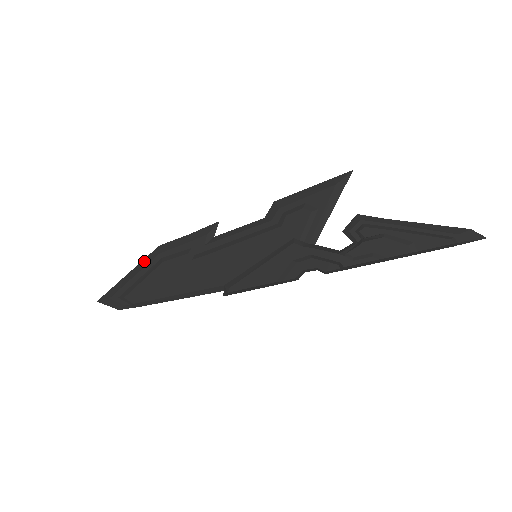
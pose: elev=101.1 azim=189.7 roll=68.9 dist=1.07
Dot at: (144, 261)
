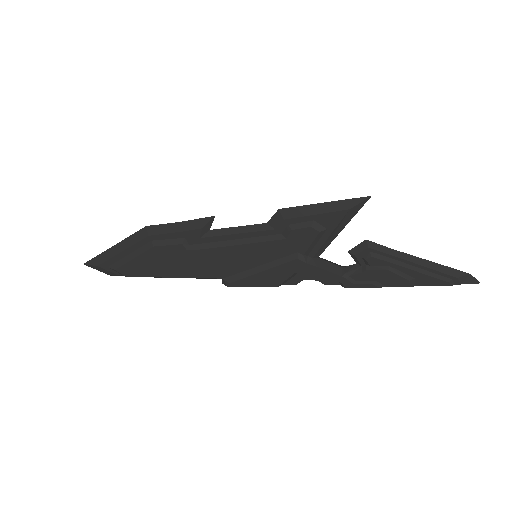
Dot at: (131, 238)
